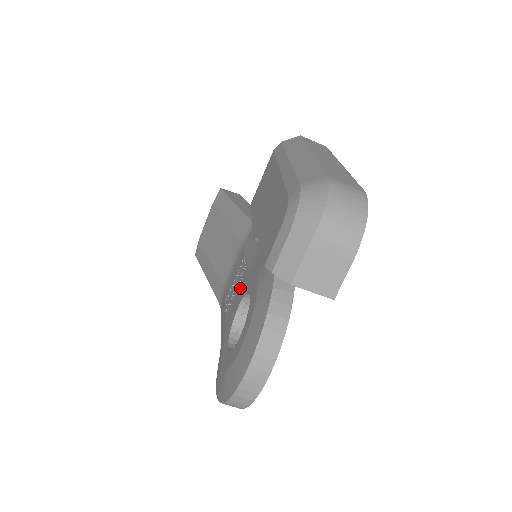
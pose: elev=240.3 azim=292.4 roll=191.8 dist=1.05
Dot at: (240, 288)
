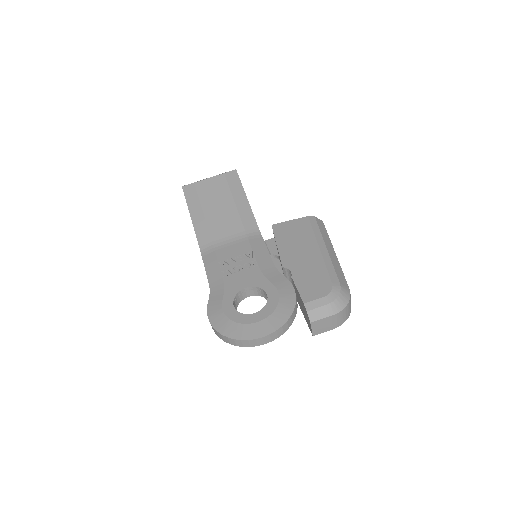
Dot at: (249, 275)
